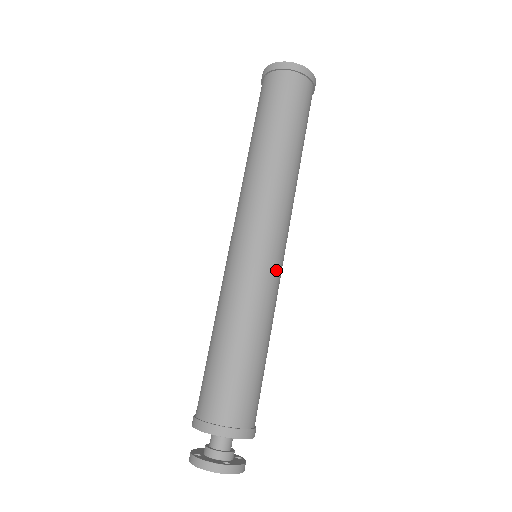
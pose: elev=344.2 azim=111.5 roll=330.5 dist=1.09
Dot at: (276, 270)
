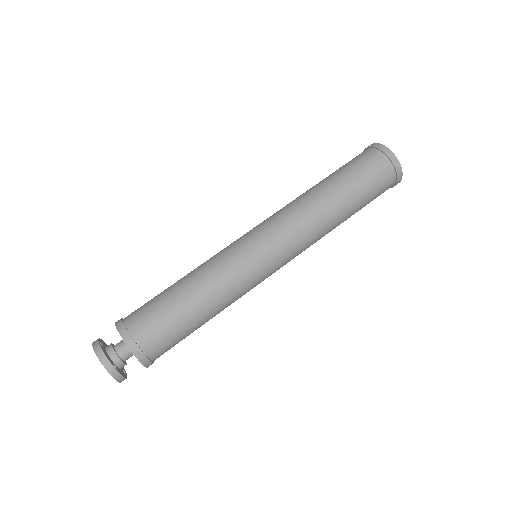
Dot at: (260, 277)
